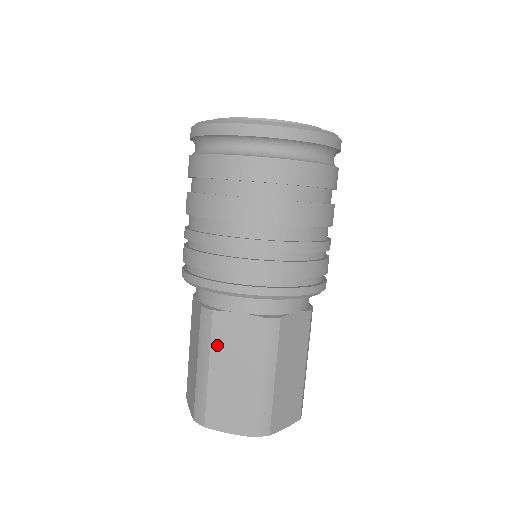
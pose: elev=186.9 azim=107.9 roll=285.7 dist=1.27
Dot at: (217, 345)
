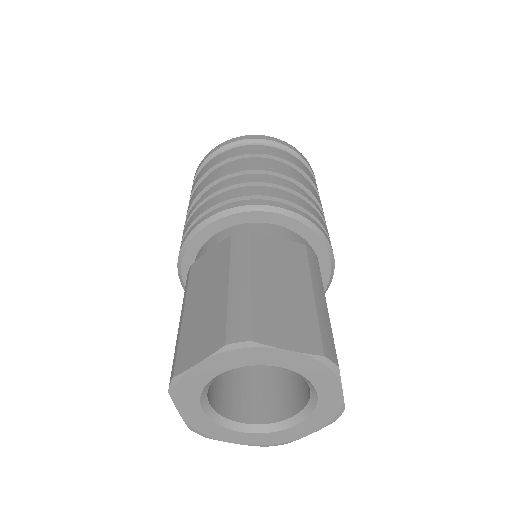
Dot at: (192, 287)
